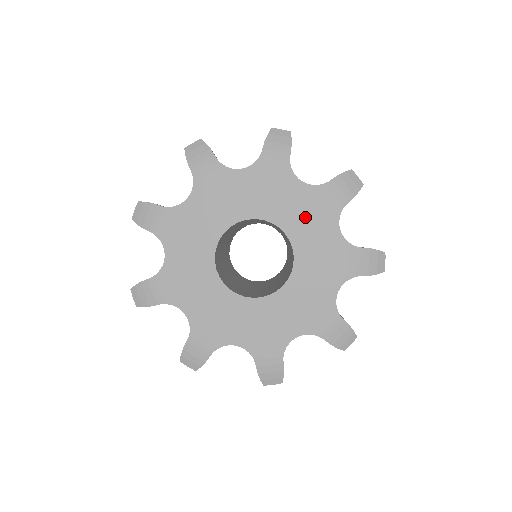
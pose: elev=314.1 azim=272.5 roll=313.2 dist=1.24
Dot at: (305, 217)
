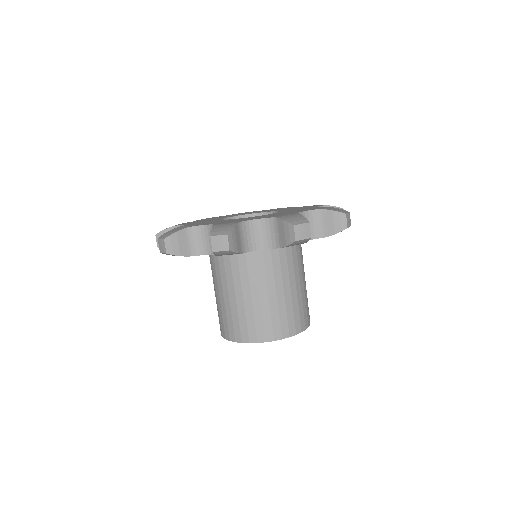
Dot at: occluded
